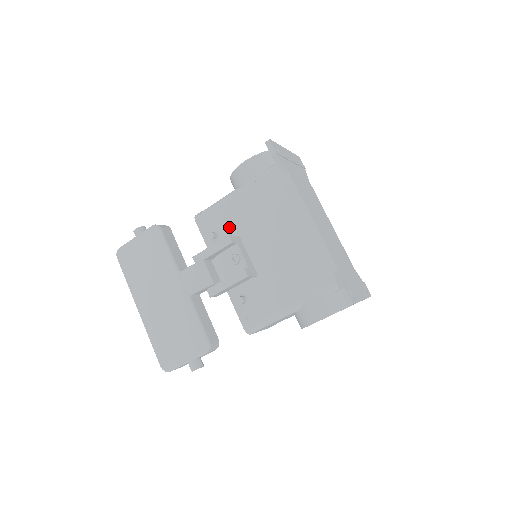
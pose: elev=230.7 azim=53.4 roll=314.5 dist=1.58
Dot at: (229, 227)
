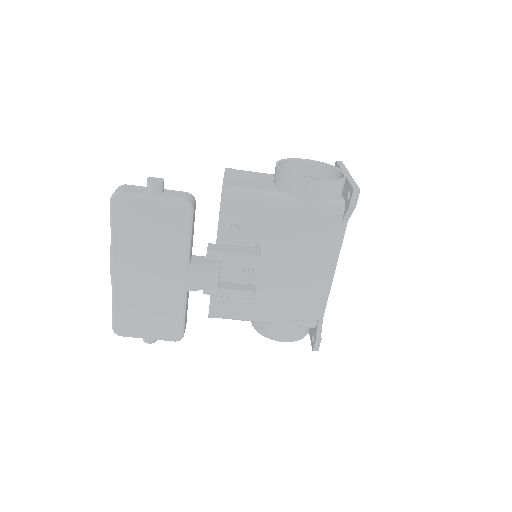
Dot at: (255, 228)
